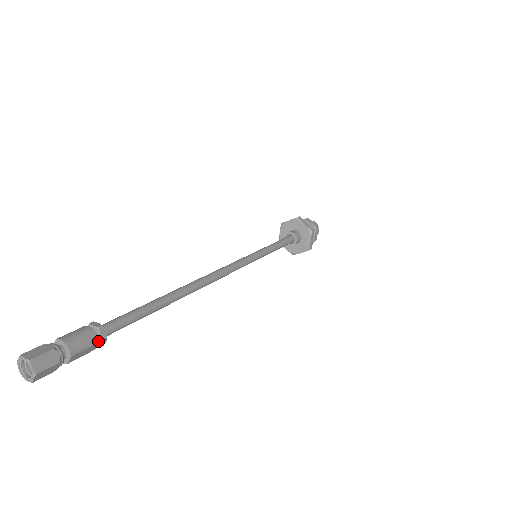
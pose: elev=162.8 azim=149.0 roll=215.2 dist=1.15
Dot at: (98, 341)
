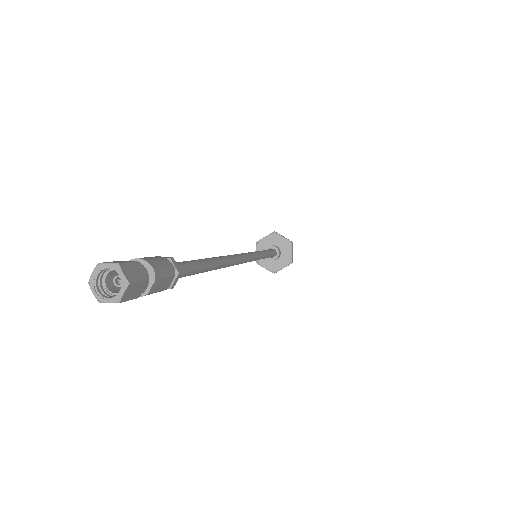
Dot at: (174, 273)
